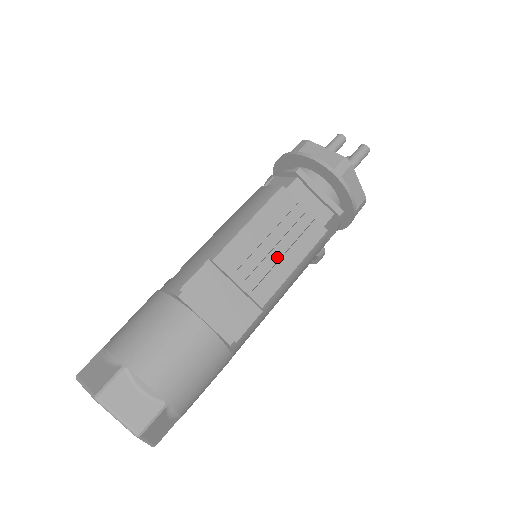
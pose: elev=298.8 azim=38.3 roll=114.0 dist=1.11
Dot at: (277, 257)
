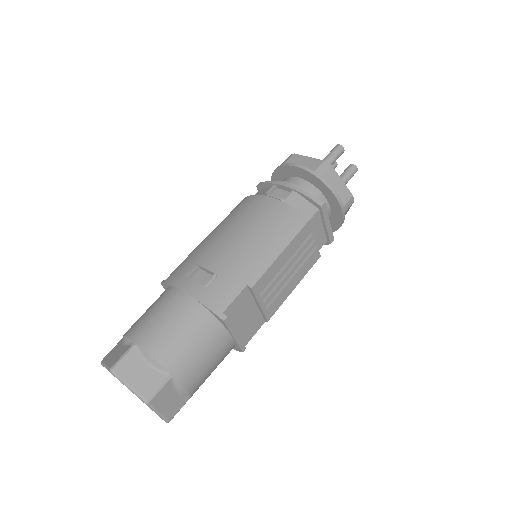
Dot at: (286, 279)
